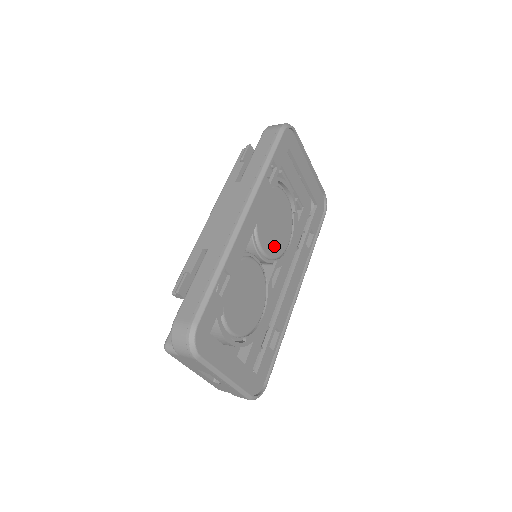
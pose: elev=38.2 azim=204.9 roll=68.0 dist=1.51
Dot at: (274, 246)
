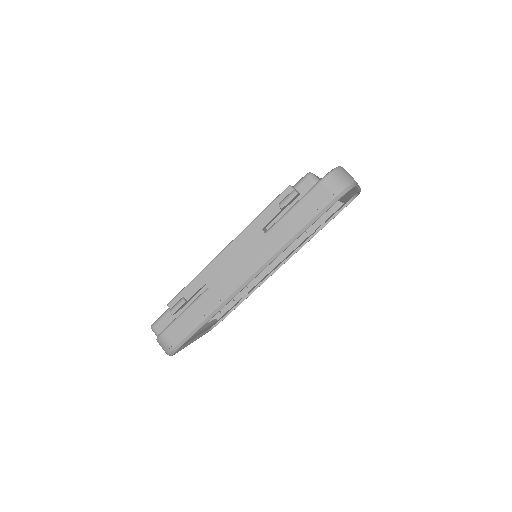
Dot at: occluded
